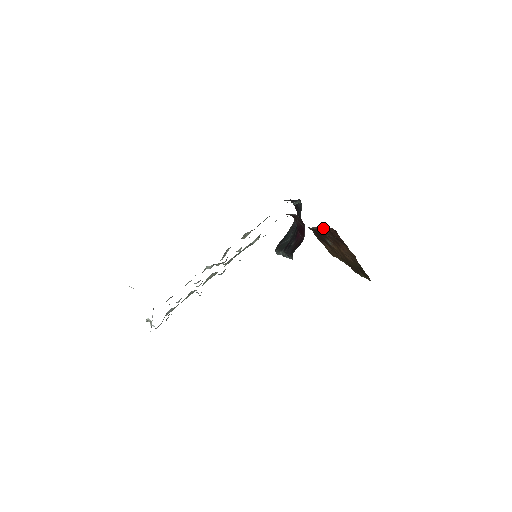
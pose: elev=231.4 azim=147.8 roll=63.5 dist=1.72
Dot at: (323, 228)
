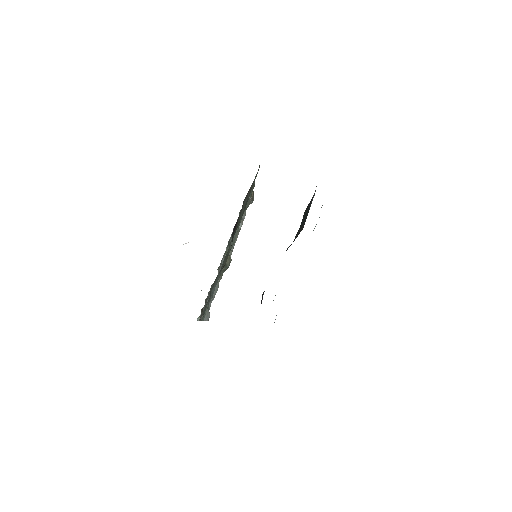
Dot at: occluded
